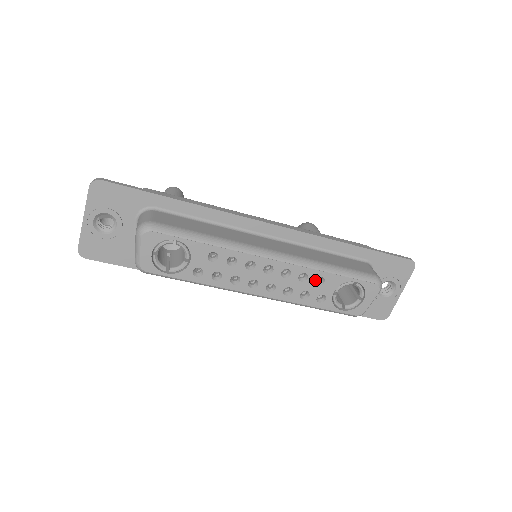
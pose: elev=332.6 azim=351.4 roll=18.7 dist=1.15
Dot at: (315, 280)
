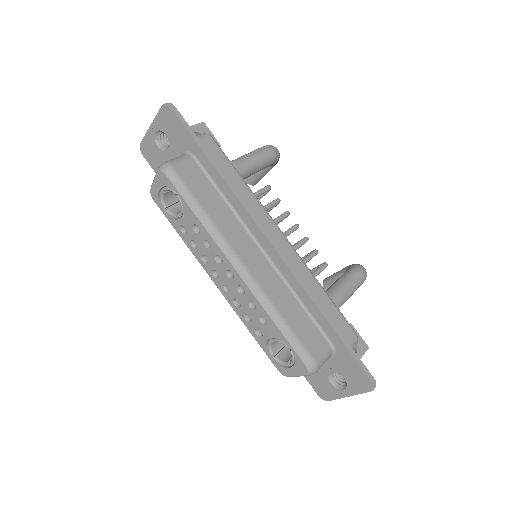
Dot at: (260, 316)
